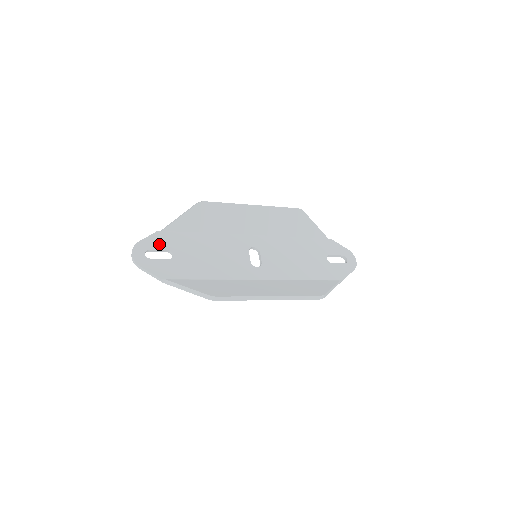
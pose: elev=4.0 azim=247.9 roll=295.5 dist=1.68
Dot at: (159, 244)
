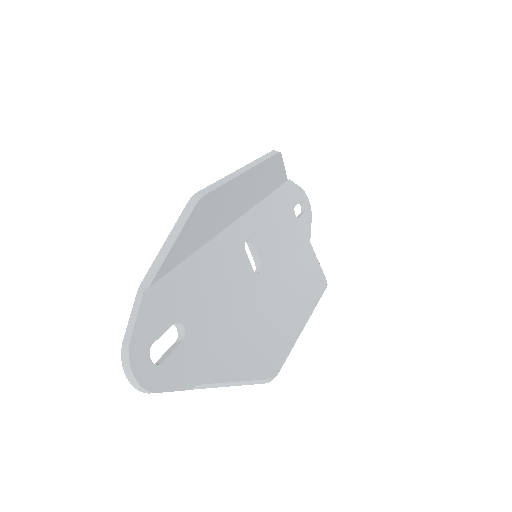
Dot at: (159, 321)
